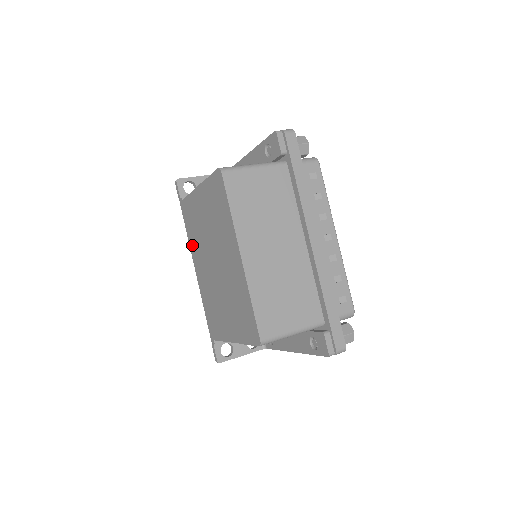
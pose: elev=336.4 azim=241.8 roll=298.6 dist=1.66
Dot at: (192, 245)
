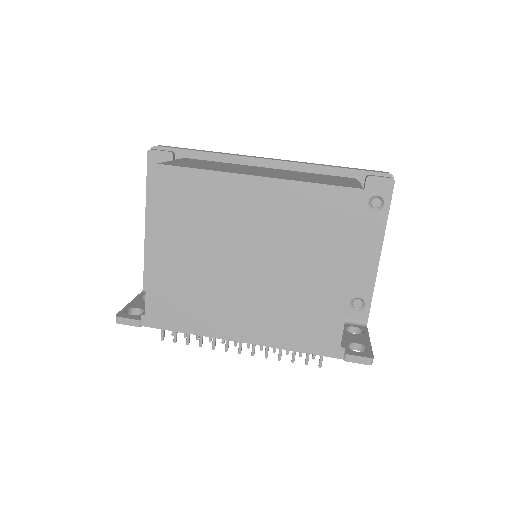
Dot at: (205, 325)
